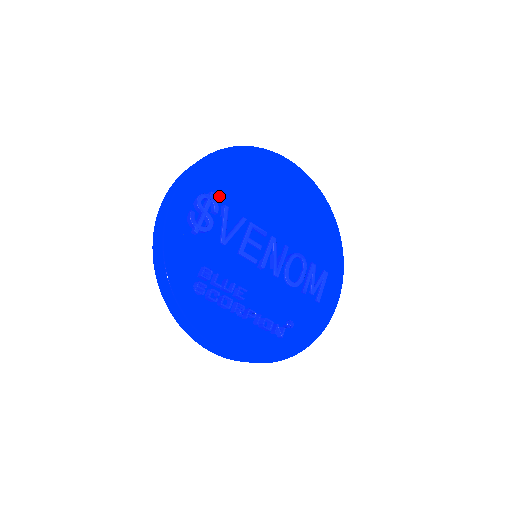
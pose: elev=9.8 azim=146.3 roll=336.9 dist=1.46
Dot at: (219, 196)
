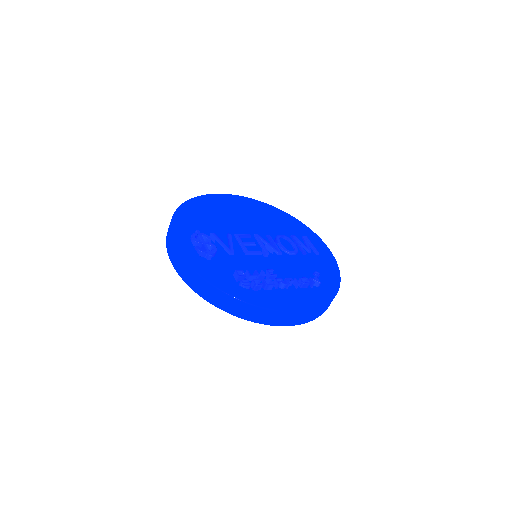
Dot at: occluded
